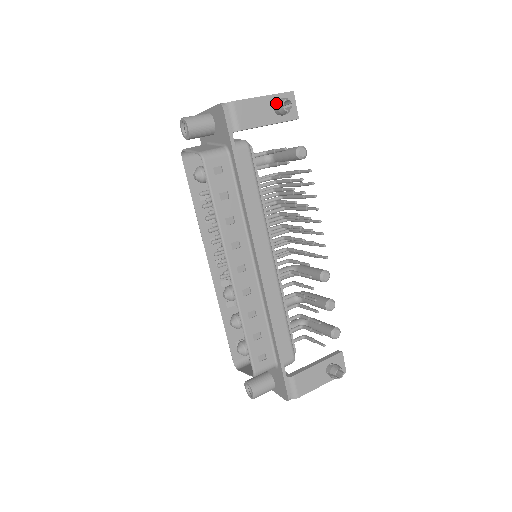
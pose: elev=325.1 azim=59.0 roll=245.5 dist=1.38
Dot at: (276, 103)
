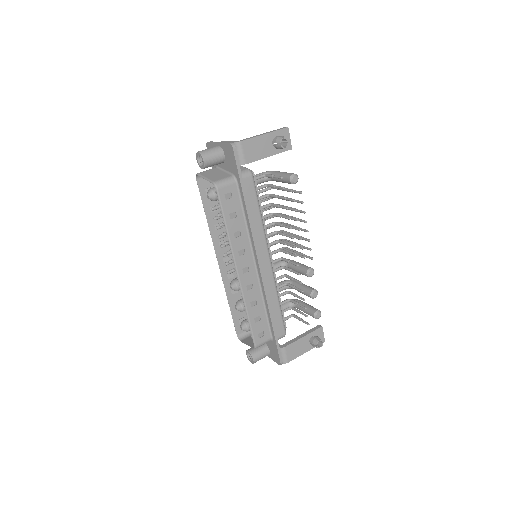
Dot at: (274, 140)
